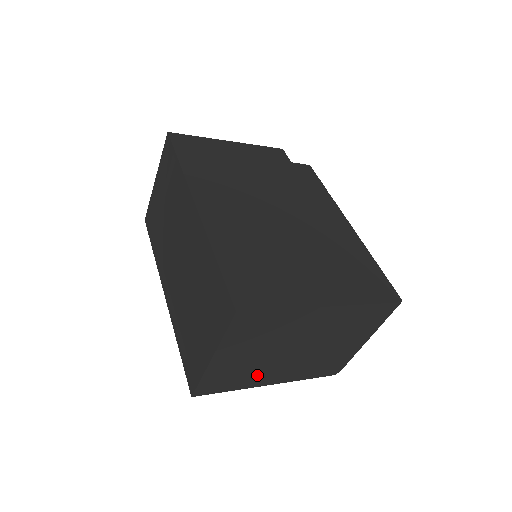
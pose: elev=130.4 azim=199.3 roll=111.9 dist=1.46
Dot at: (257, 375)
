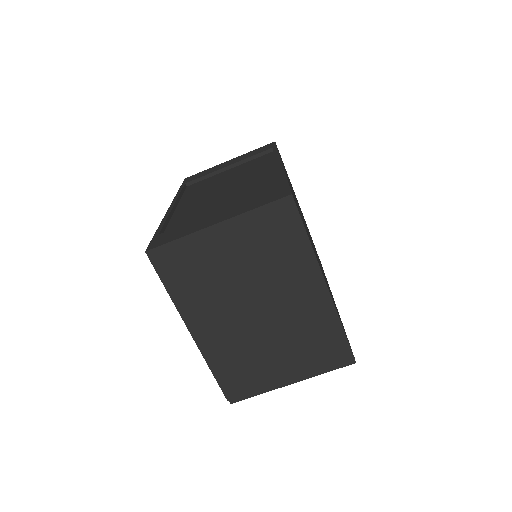
Dot at: (203, 301)
